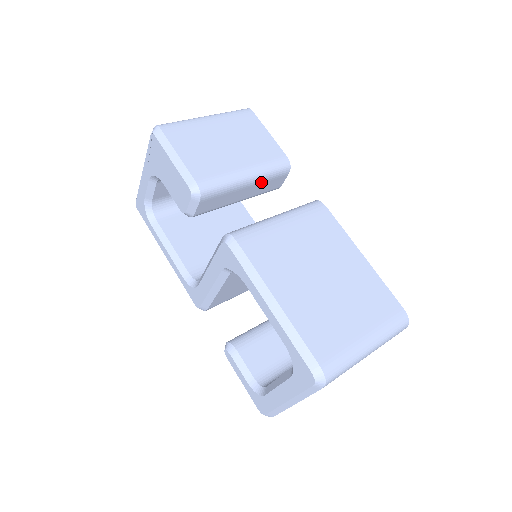
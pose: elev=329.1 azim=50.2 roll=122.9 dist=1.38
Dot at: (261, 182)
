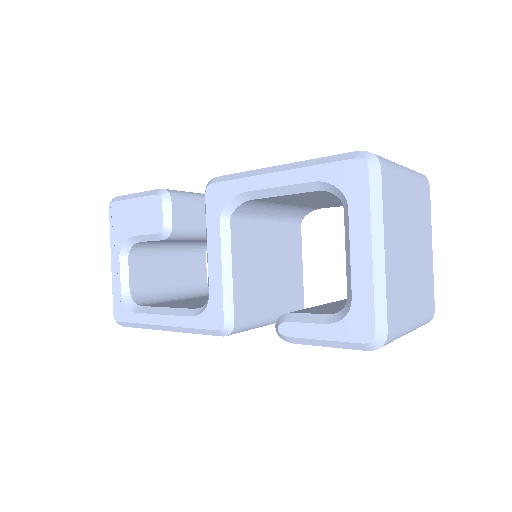
Dot at: occluded
